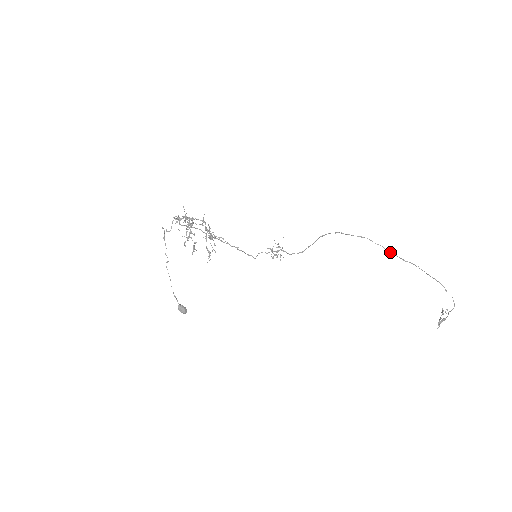
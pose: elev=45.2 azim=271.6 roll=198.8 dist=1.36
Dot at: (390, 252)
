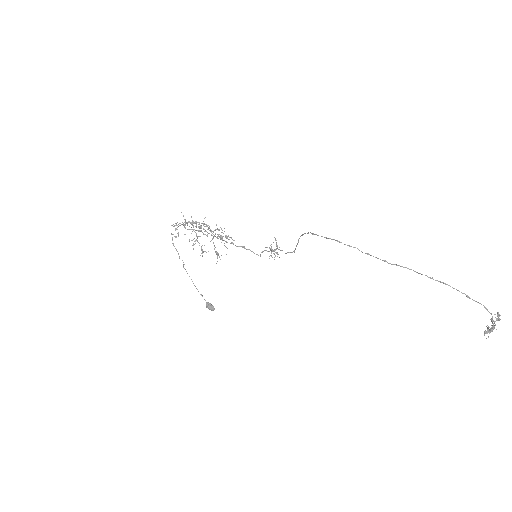
Dot at: (368, 254)
